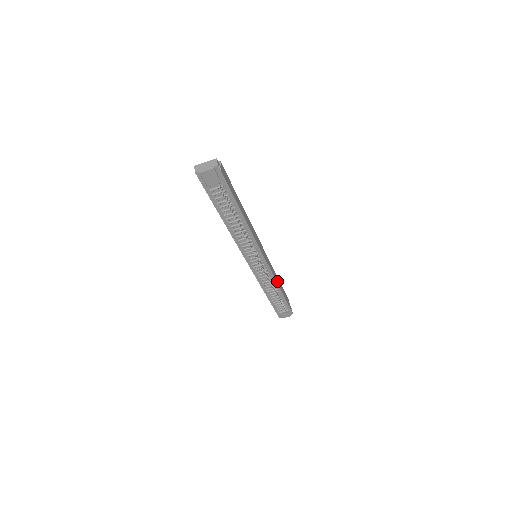
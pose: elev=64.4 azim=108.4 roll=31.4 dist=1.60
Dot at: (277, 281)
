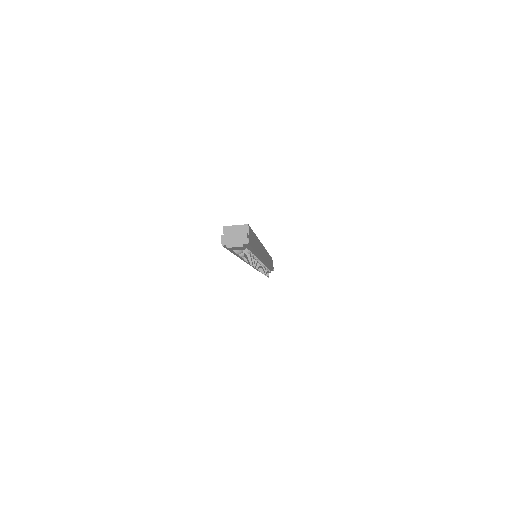
Dot at: occluded
